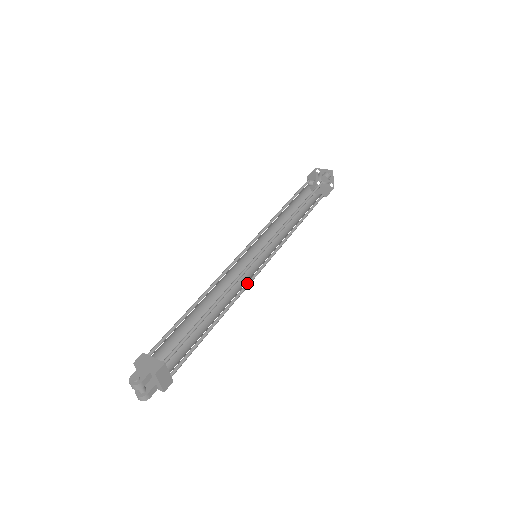
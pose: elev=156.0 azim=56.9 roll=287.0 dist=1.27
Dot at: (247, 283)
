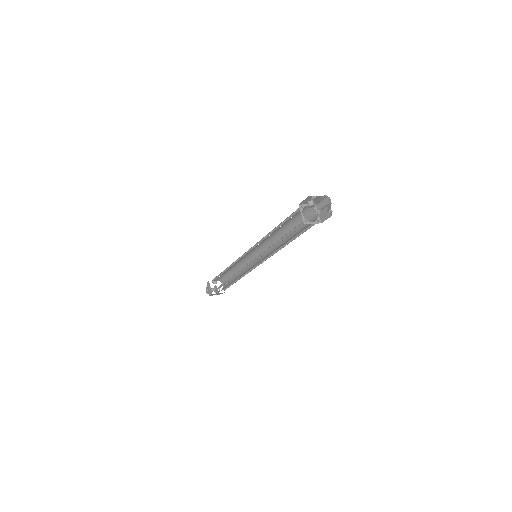
Dot at: (253, 267)
